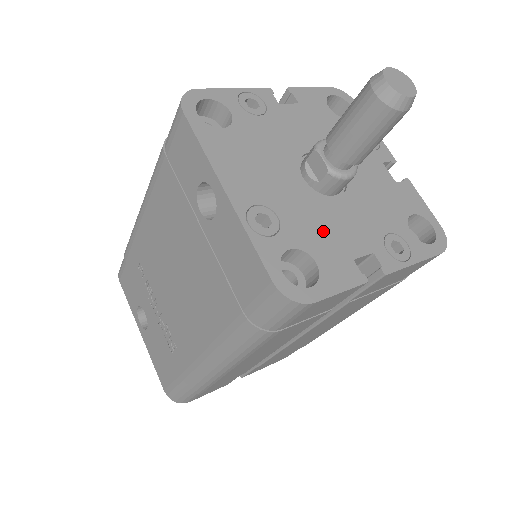
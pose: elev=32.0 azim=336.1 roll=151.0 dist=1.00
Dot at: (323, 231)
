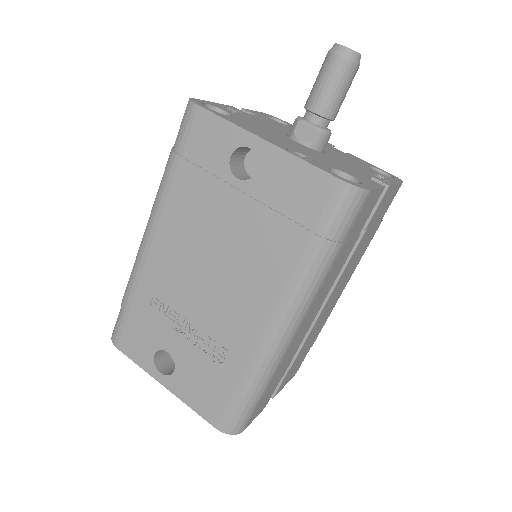
Dot at: (336, 164)
